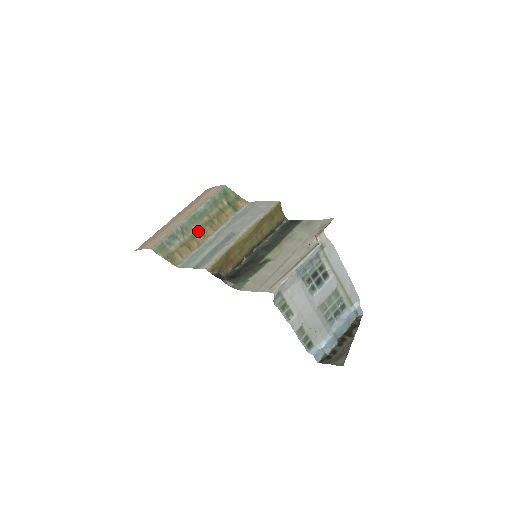
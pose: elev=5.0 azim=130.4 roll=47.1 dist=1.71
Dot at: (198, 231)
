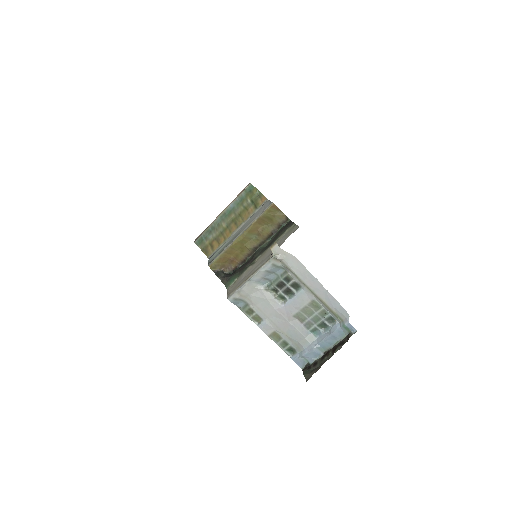
Dot at: (226, 227)
